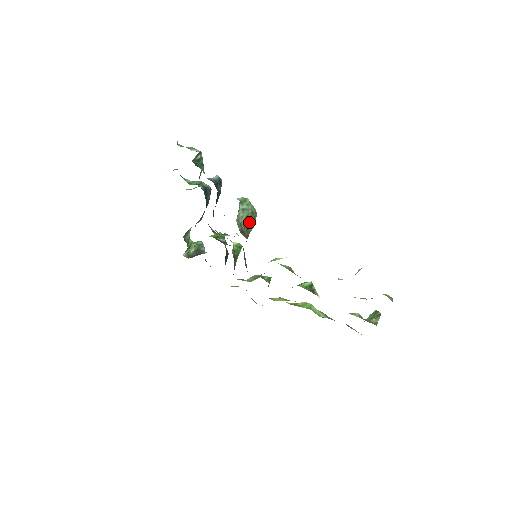
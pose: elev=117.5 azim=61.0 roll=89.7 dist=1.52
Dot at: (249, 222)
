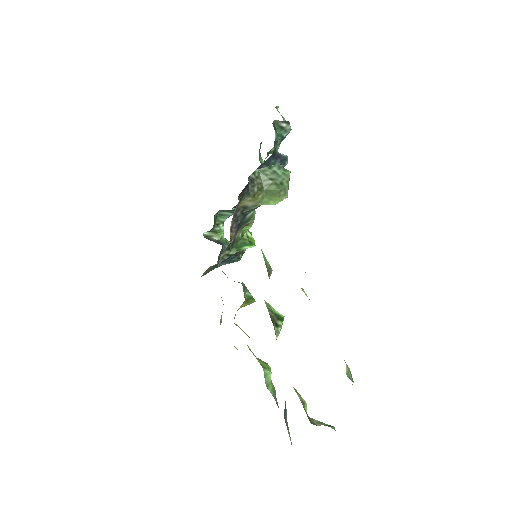
Dot at: (270, 187)
